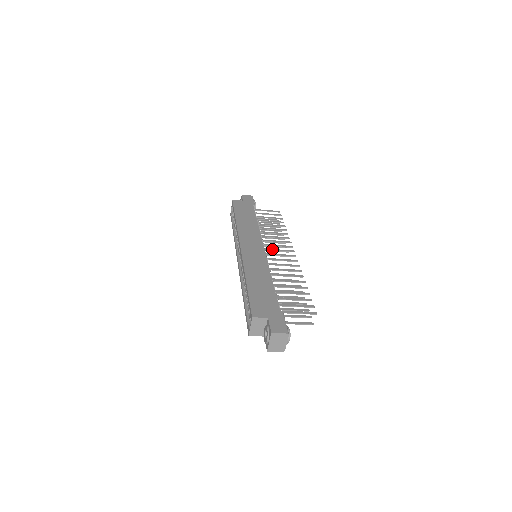
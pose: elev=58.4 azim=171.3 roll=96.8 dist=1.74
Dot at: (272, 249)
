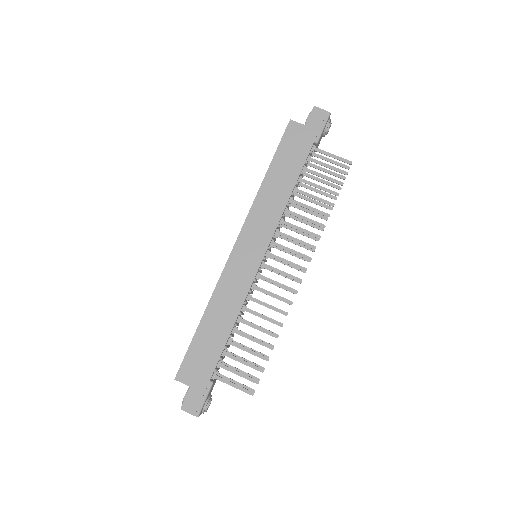
Dot at: (278, 257)
